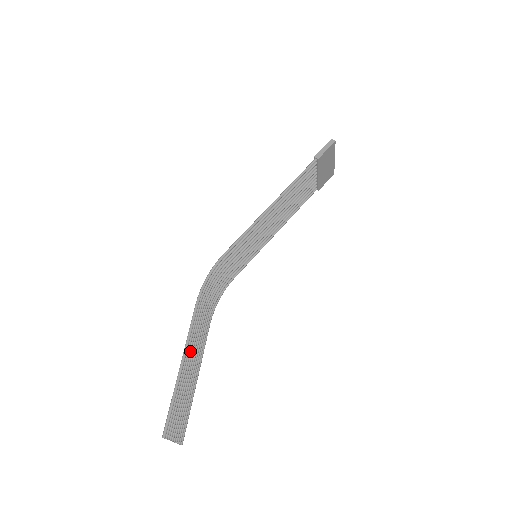
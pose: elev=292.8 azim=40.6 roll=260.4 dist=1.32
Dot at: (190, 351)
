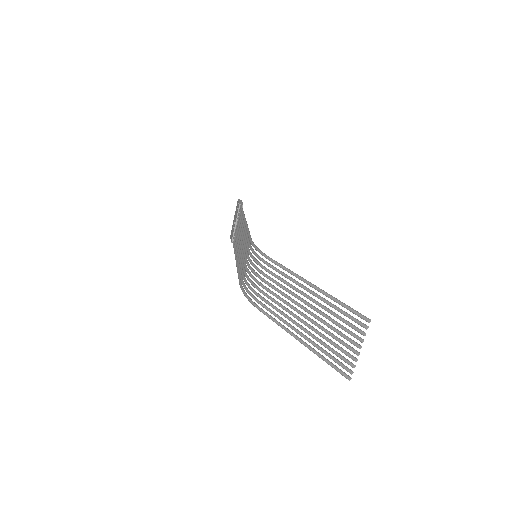
Dot at: (299, 290)
